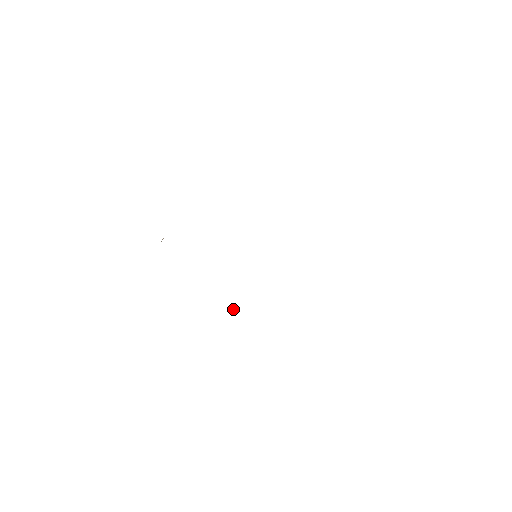
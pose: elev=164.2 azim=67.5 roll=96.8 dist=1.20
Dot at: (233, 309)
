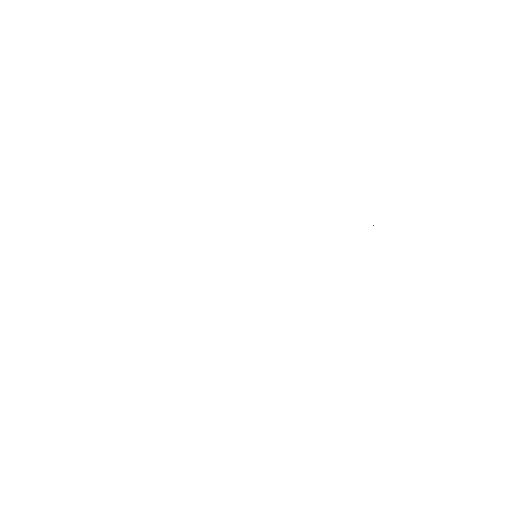
Dot at: occluded
